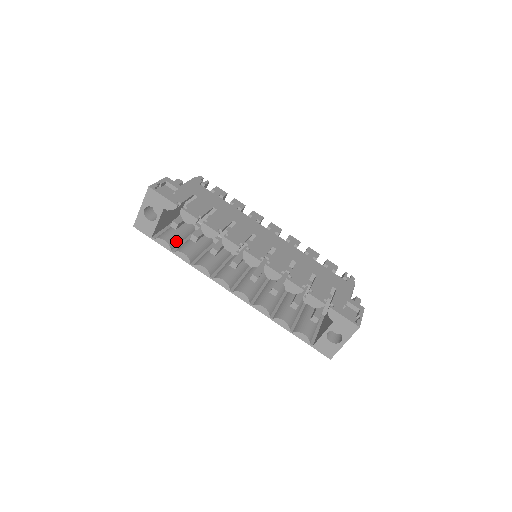
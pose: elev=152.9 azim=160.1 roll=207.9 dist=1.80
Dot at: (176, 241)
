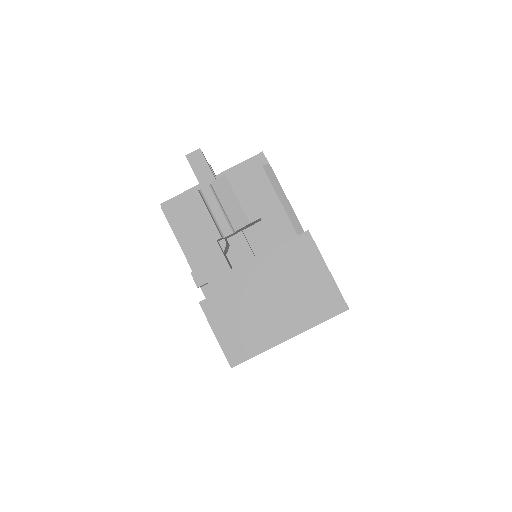
Dot at: occluded
